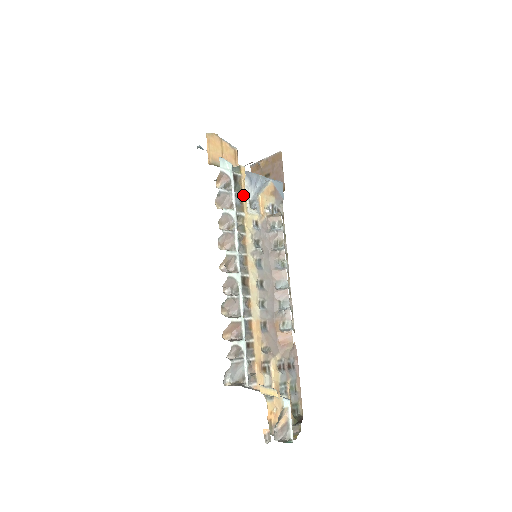
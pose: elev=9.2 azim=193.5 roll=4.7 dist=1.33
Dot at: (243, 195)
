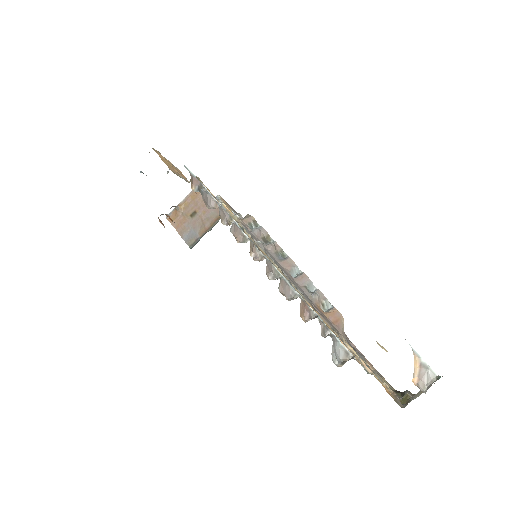
Dot at: occluded
